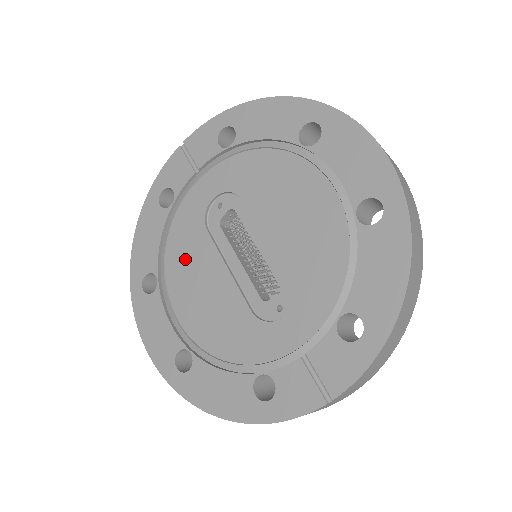
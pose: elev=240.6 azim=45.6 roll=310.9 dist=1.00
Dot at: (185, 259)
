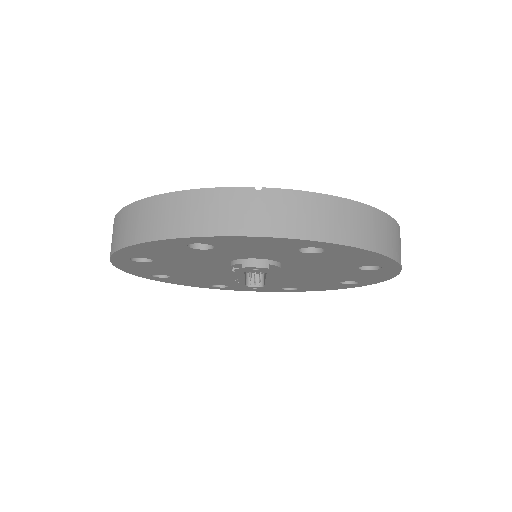
Dot at: occluded
